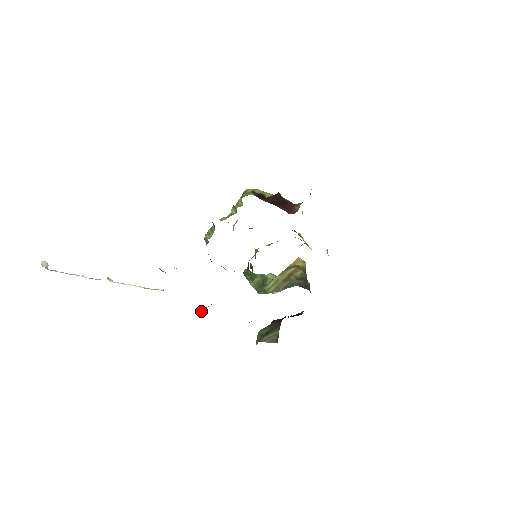
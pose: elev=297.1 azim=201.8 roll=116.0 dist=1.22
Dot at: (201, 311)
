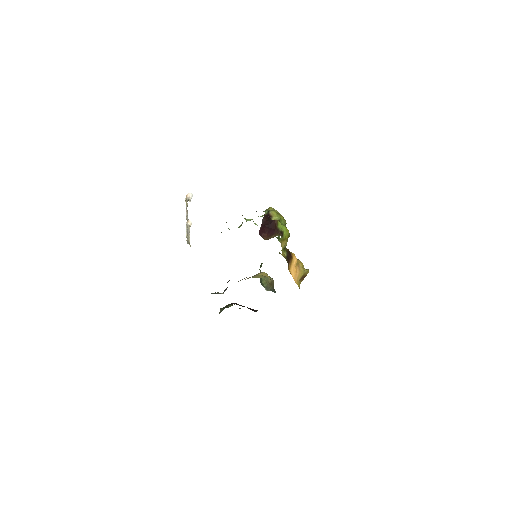
Dot at: occluded
